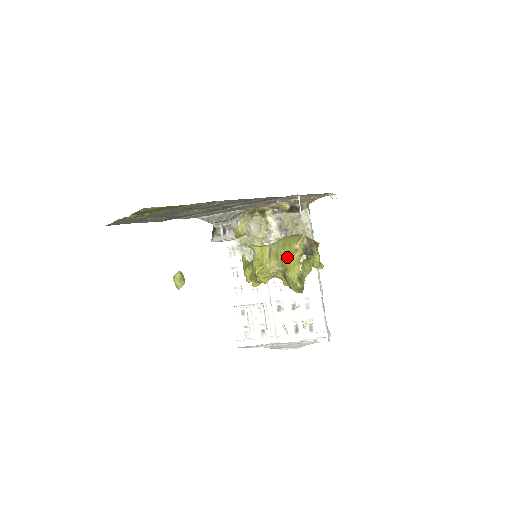
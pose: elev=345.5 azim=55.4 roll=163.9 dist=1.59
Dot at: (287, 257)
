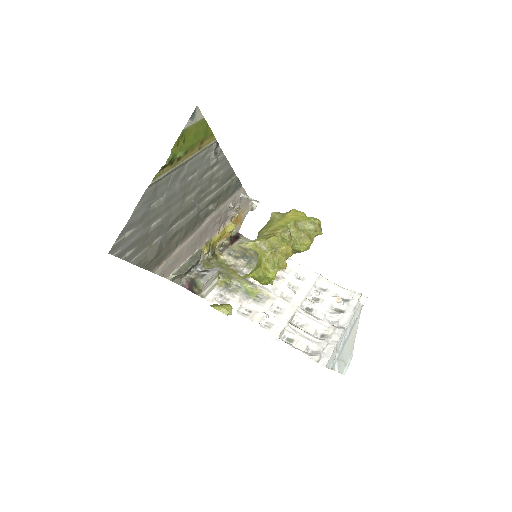
Dot at: (284, 221)
